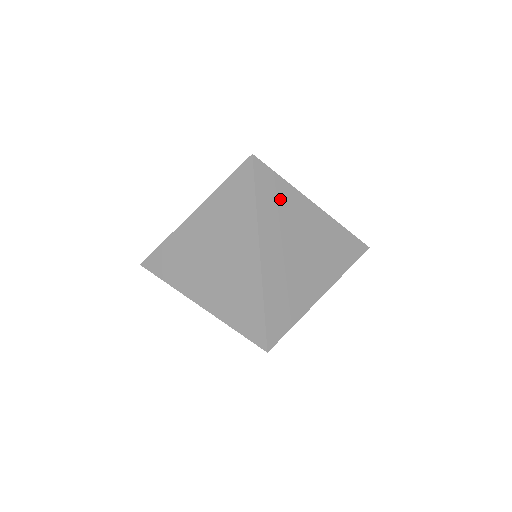
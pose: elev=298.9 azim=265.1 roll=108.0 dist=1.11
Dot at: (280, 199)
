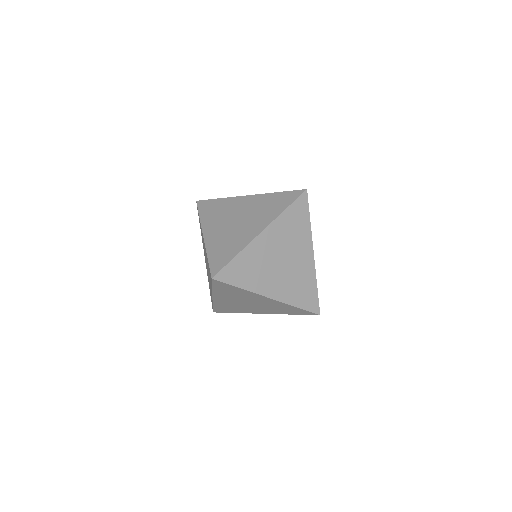
Dot at: (234, 291)
